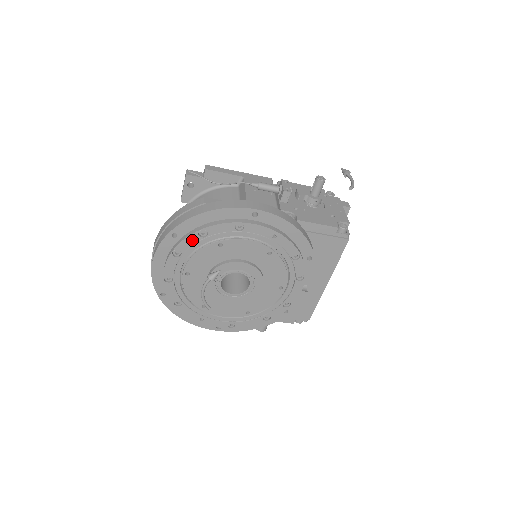
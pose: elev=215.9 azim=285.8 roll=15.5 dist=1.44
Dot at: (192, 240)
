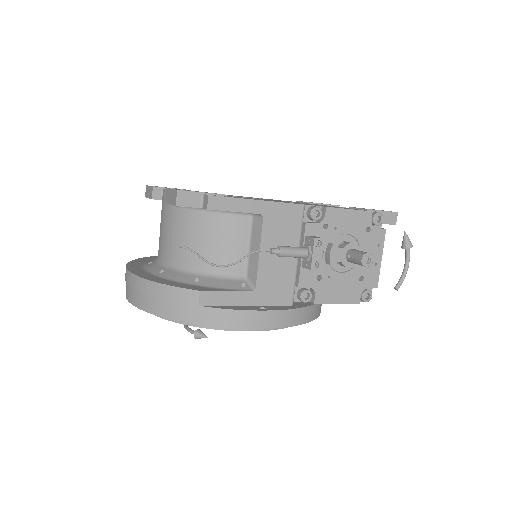
Dot at: occluded
